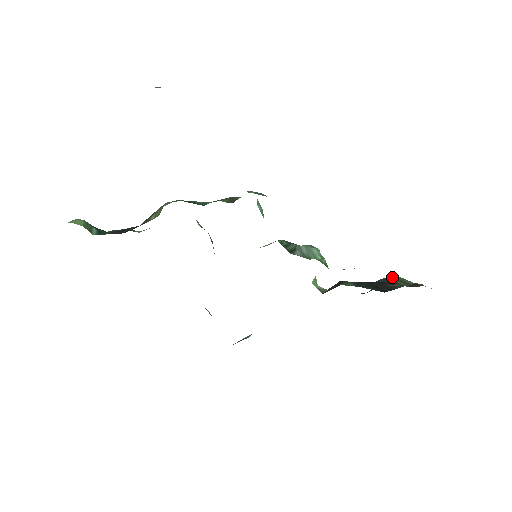
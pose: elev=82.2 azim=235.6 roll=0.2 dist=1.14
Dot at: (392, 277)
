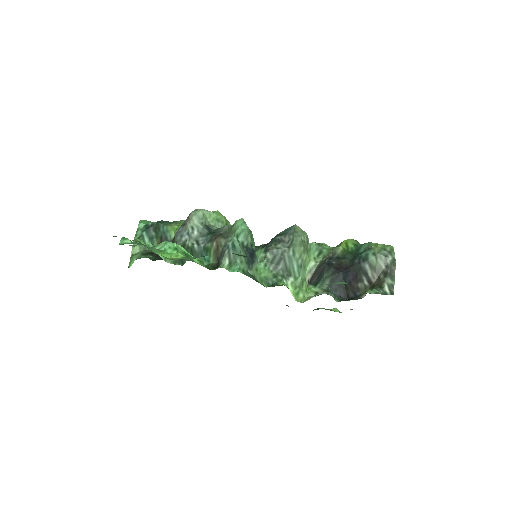
Dot at: (368, 260)
